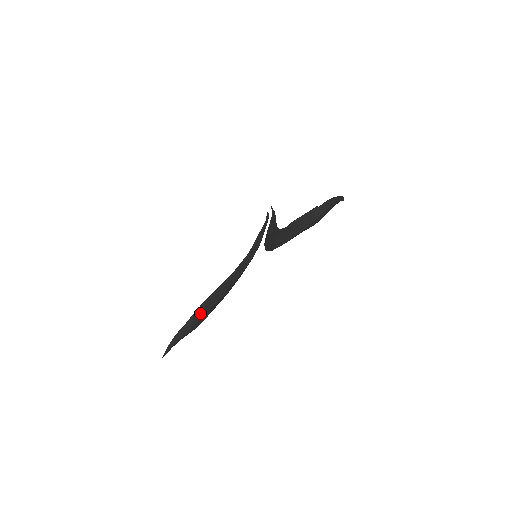
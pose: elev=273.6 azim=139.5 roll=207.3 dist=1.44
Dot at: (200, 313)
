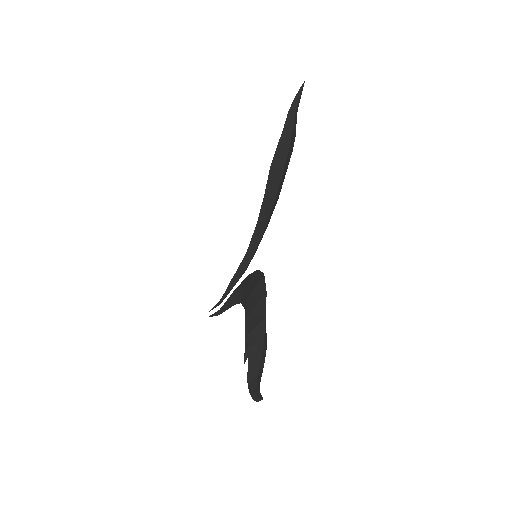
Dot at: (256, 318)
